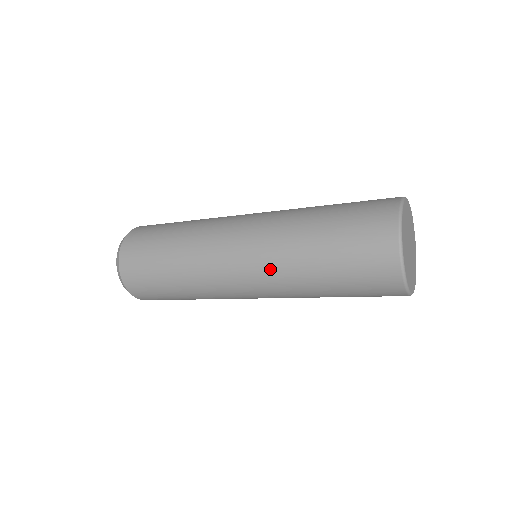
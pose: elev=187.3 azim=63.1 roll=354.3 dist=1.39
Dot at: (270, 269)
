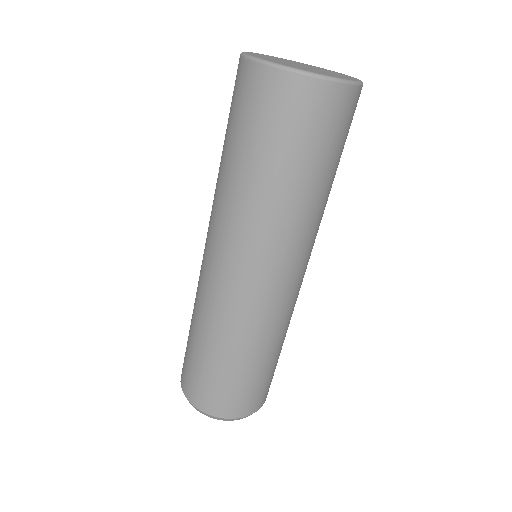
Dot at: (222, 225)
